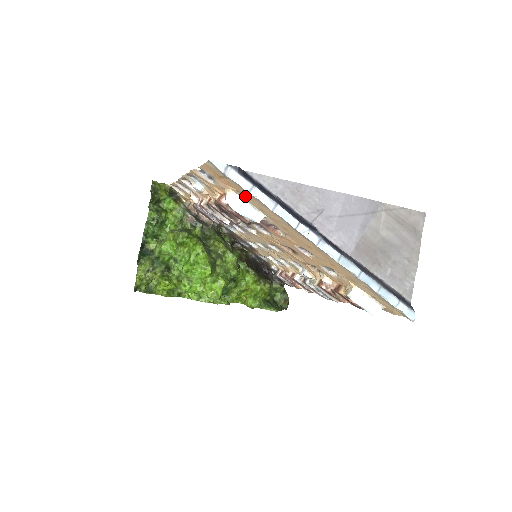
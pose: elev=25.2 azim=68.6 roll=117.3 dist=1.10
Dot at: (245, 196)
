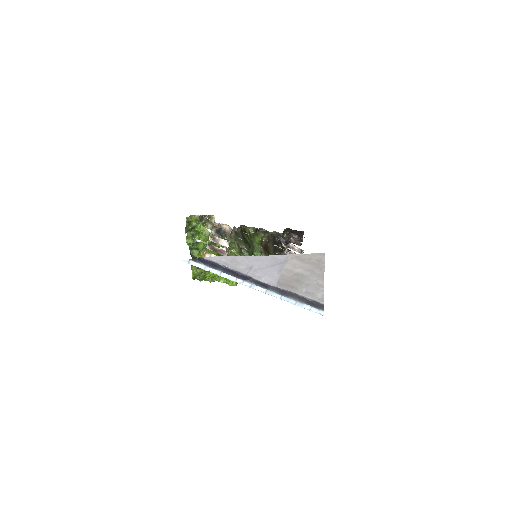
Dot at: occluded
